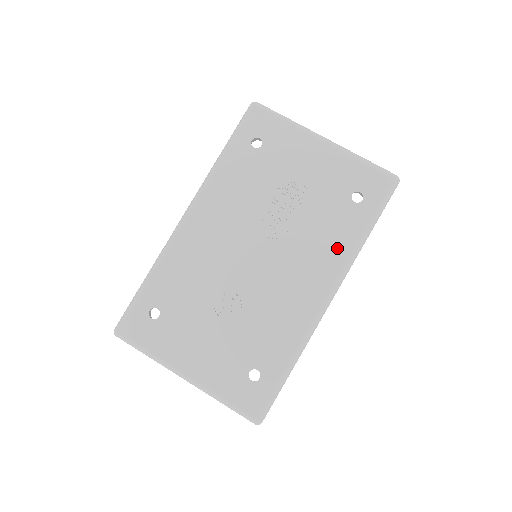
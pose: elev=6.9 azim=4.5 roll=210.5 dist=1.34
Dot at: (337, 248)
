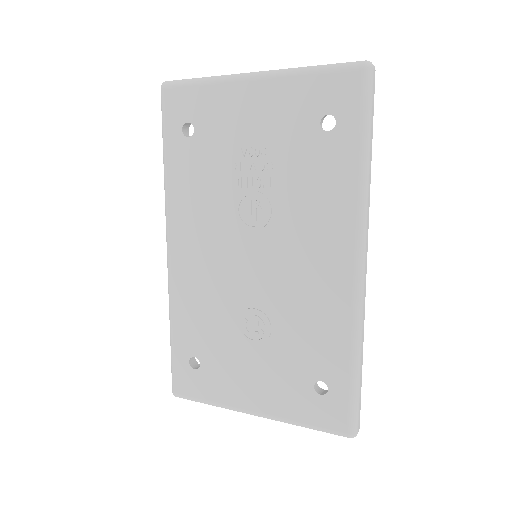
Dot at: (336, 201)
